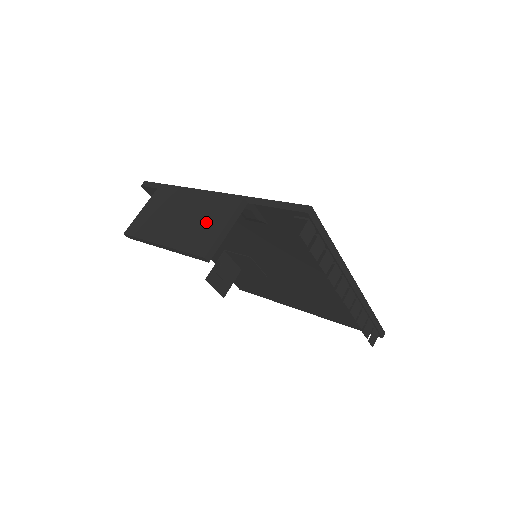
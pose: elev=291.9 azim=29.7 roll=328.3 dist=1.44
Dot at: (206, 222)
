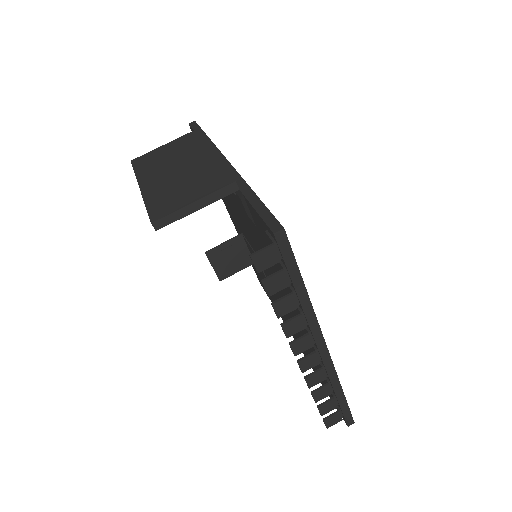
Dot at: (187, 187)
